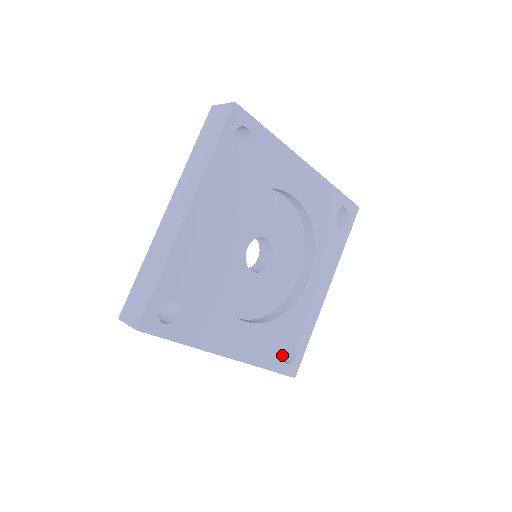
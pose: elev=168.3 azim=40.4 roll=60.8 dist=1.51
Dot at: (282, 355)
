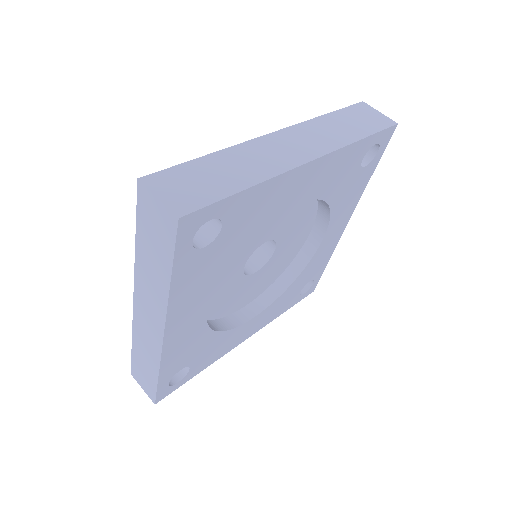
Dot at: (299, 294)
